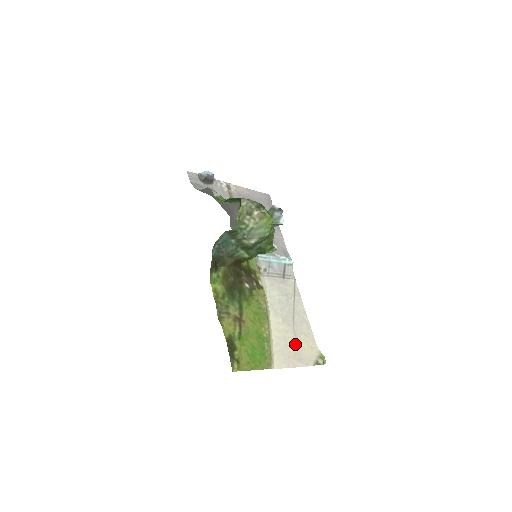
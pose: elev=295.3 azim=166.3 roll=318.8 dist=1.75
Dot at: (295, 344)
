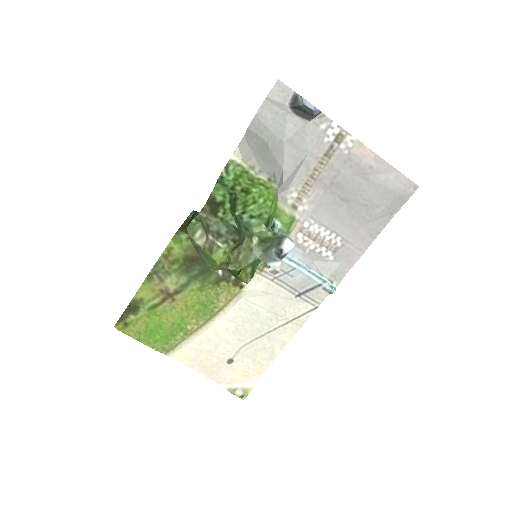
Dot at: (226, 358)
